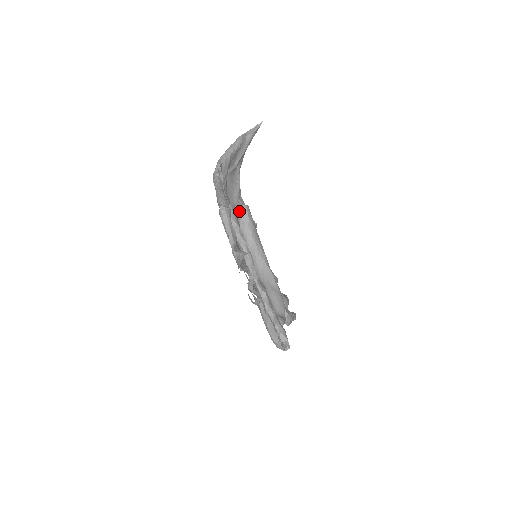
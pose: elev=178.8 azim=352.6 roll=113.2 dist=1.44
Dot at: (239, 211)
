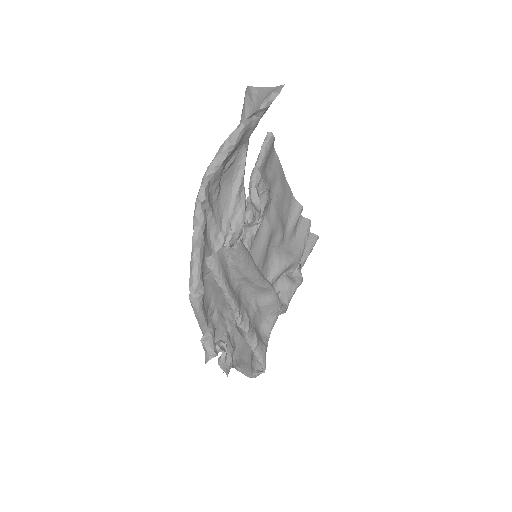
Dot at: (227, 250)
